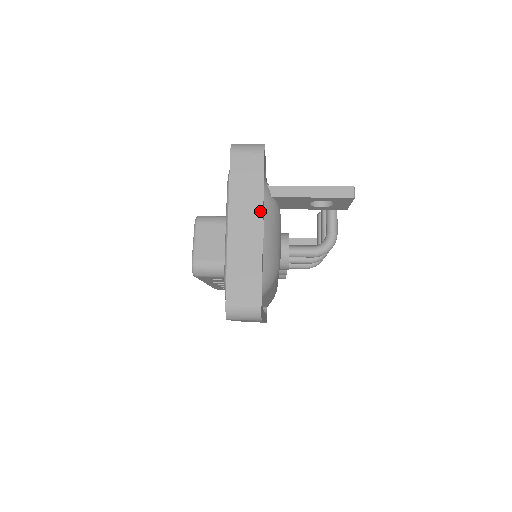
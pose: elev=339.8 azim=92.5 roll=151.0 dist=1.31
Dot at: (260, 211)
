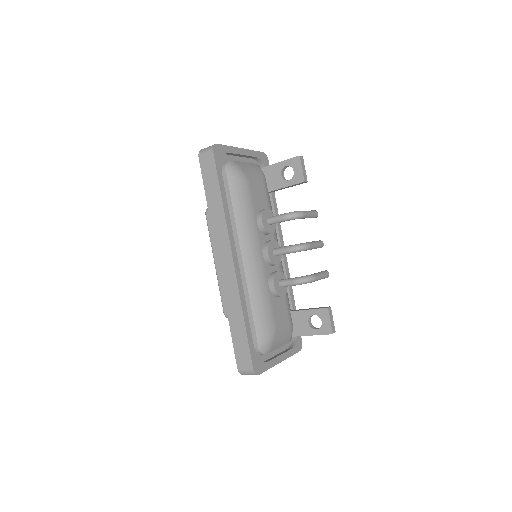
Dot at: (245, 149)
